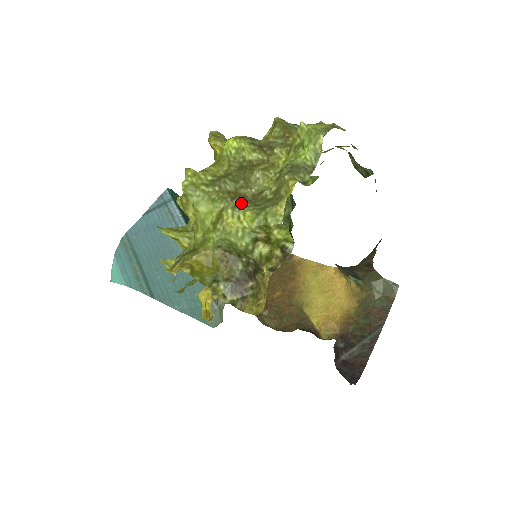
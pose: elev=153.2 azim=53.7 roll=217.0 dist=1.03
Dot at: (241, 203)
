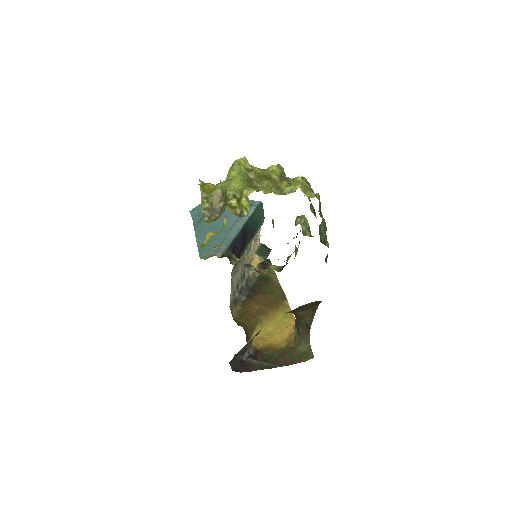
Dot at: (246, 182)
